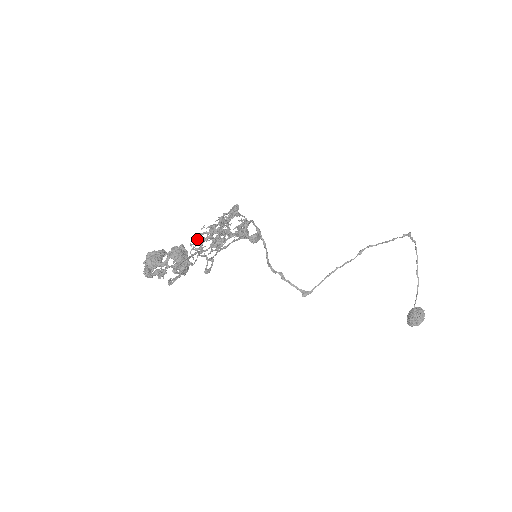
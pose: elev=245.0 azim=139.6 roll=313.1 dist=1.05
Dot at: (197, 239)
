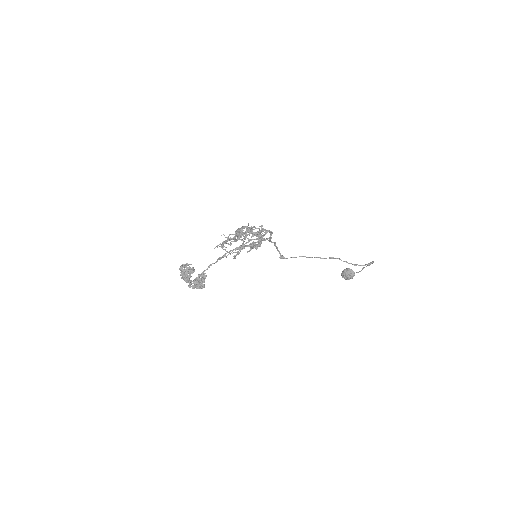
Dot at: (222, 248)
